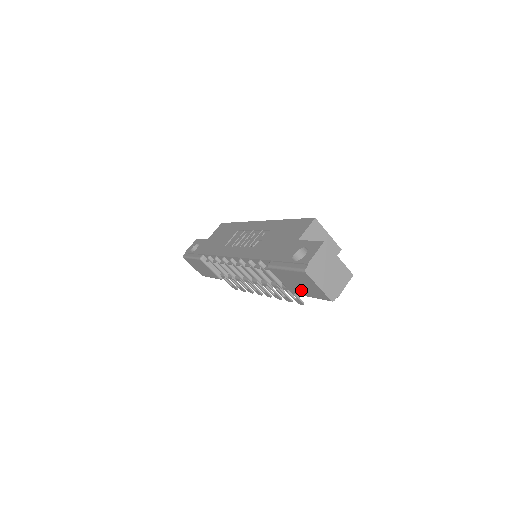
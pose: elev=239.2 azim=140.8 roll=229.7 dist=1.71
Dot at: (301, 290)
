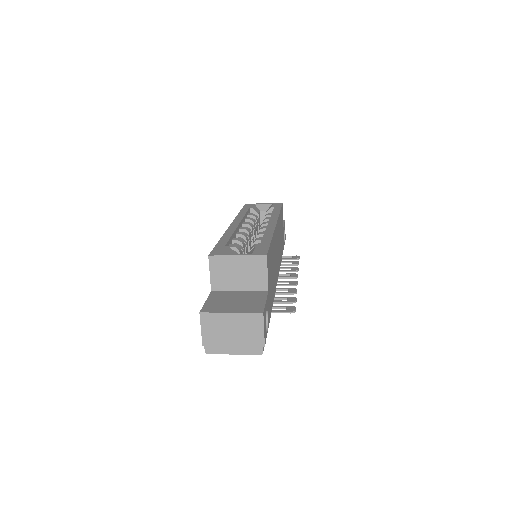
Dot at: occluded
